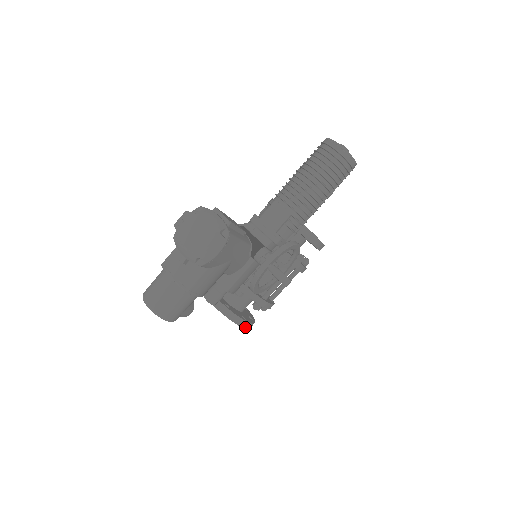
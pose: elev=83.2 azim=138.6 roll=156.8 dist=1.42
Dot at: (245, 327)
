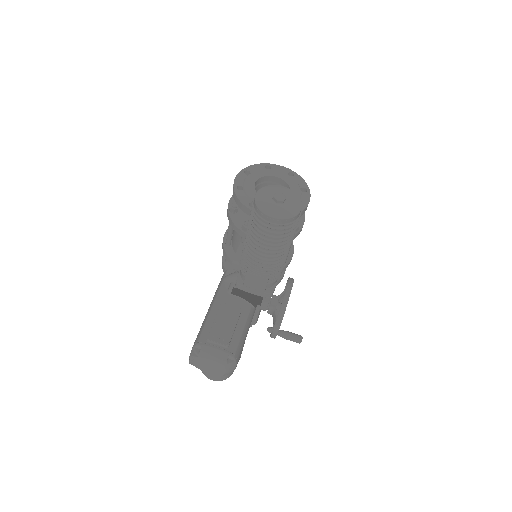
Dot at: (281, 279)
